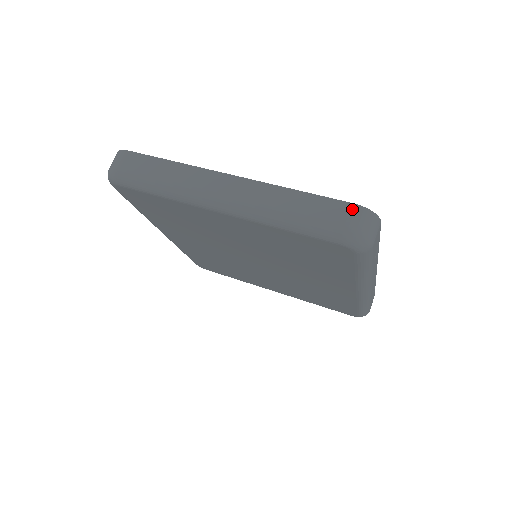
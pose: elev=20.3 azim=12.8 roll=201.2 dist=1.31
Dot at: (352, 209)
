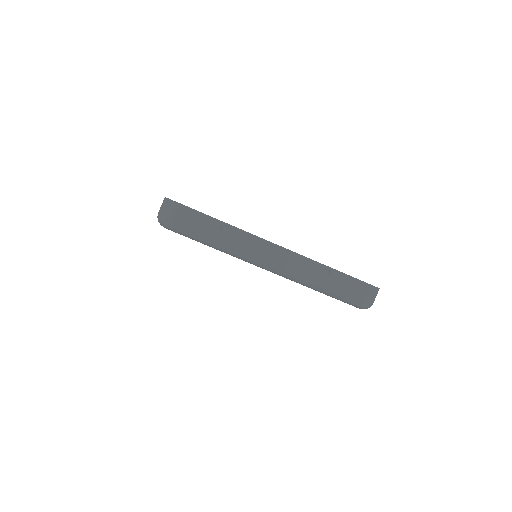
Dot at: (163, 201)
